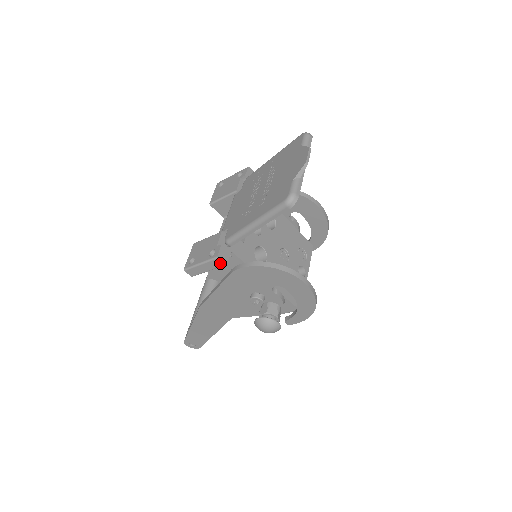
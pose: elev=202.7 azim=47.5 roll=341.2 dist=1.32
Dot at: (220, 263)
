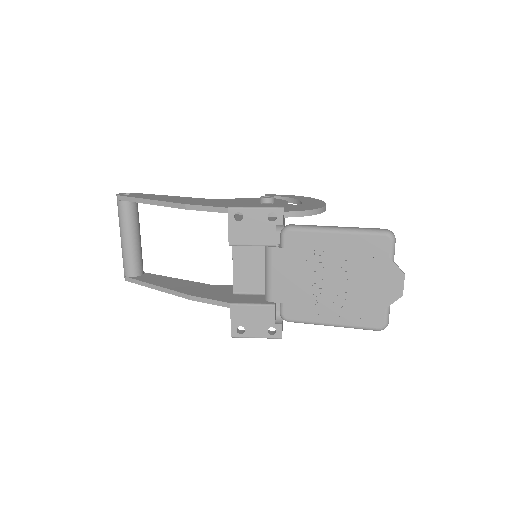
Dot at: occluded
